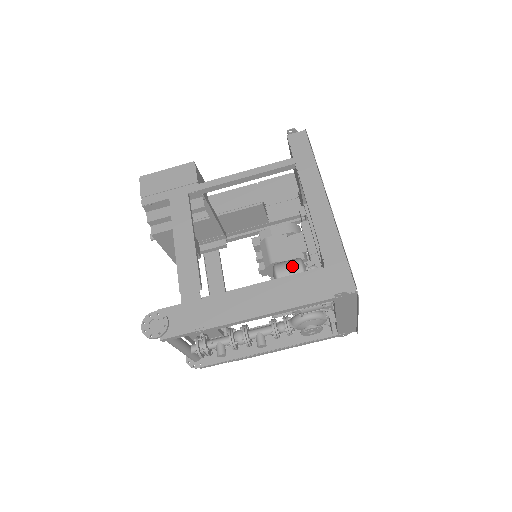
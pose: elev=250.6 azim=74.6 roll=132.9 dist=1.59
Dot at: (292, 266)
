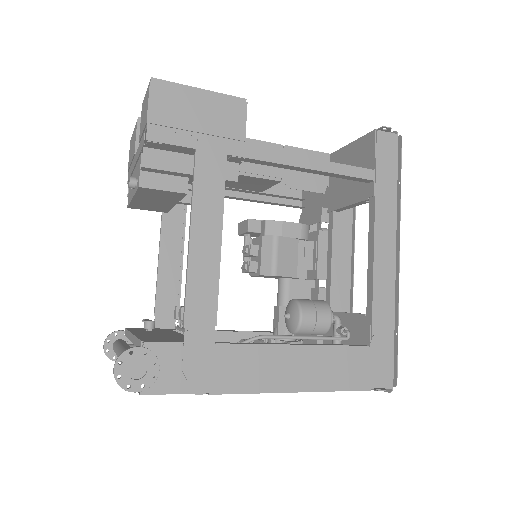
Dot at: (322, 316)
